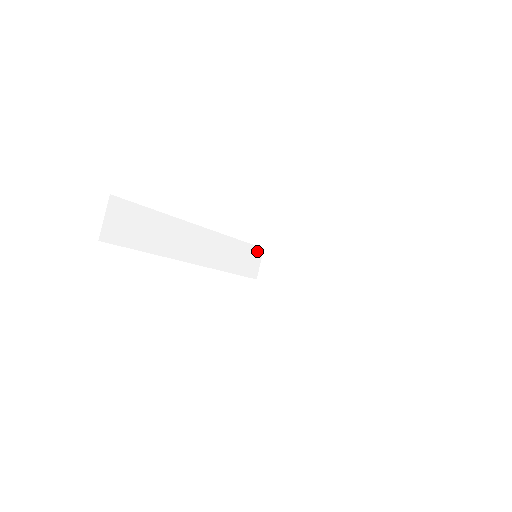
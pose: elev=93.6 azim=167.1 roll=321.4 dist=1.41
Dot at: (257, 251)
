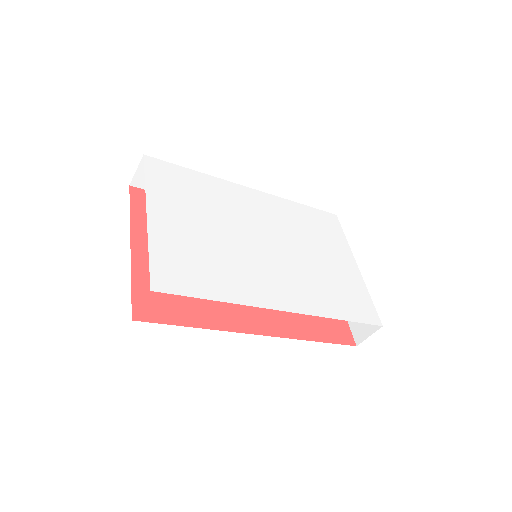
Dot at: occluded
